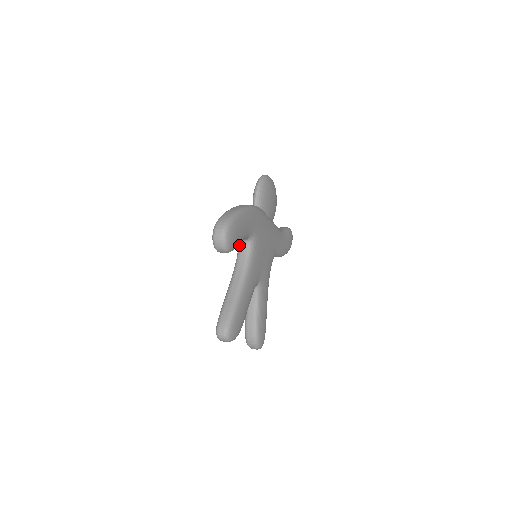
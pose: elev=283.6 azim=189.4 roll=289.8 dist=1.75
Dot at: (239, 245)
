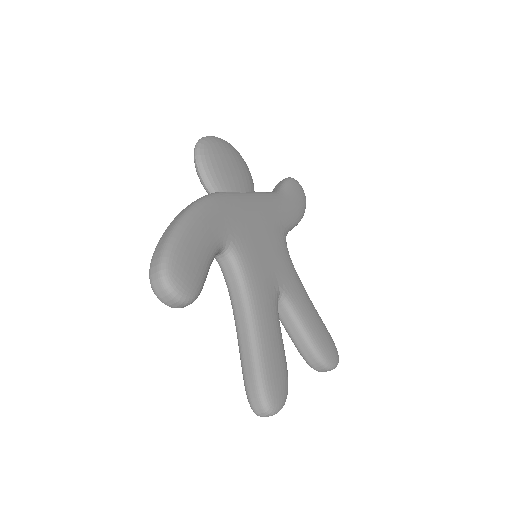
Dot at: occluded
